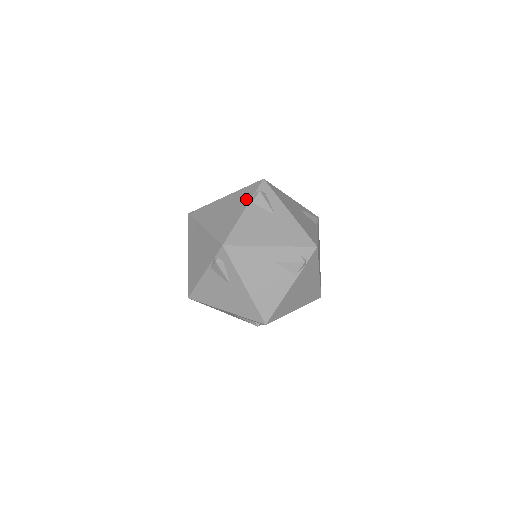
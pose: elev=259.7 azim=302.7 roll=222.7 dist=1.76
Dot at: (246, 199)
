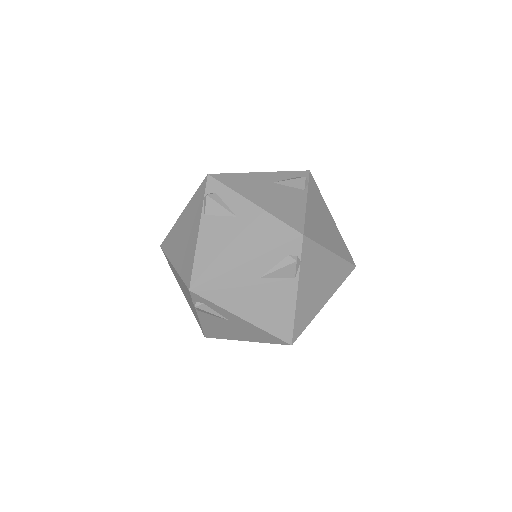
Dot at: occluded
